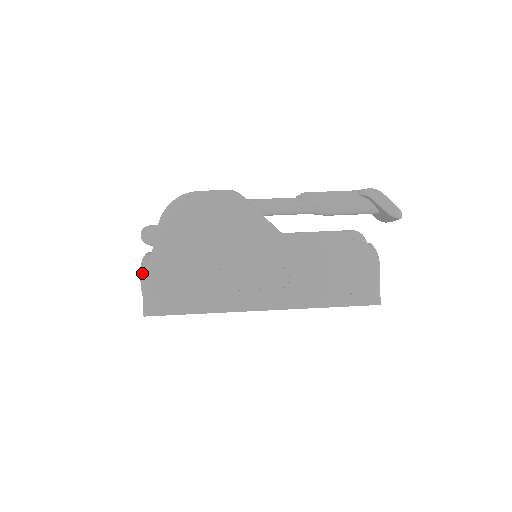
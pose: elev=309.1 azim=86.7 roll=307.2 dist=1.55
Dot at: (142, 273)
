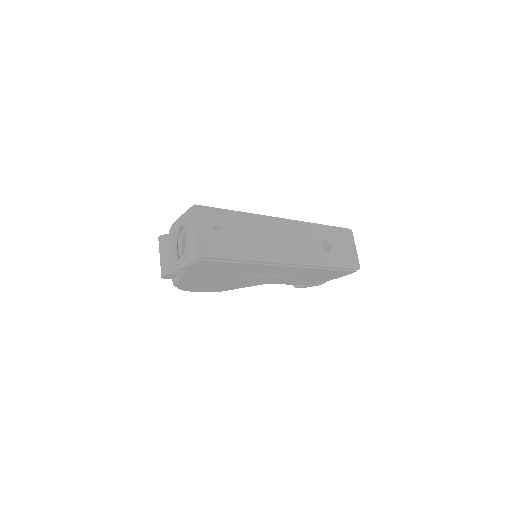
Dot at: occluded
